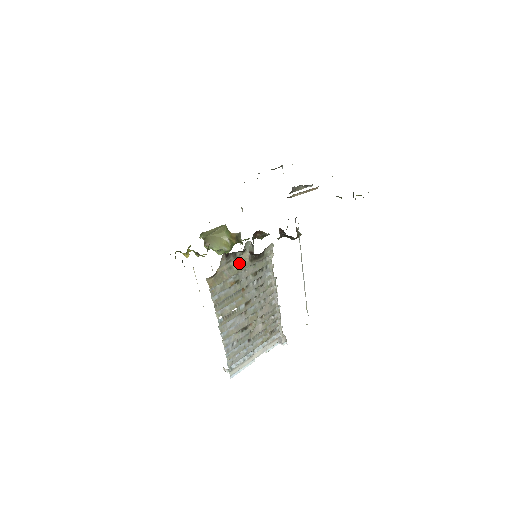
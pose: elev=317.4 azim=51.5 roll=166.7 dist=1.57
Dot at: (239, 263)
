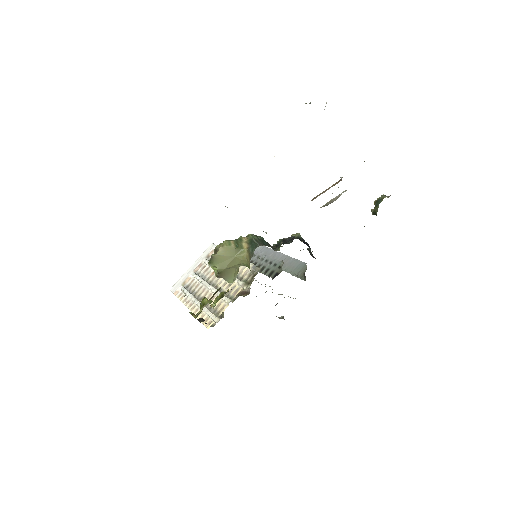
Dot at: occluded
